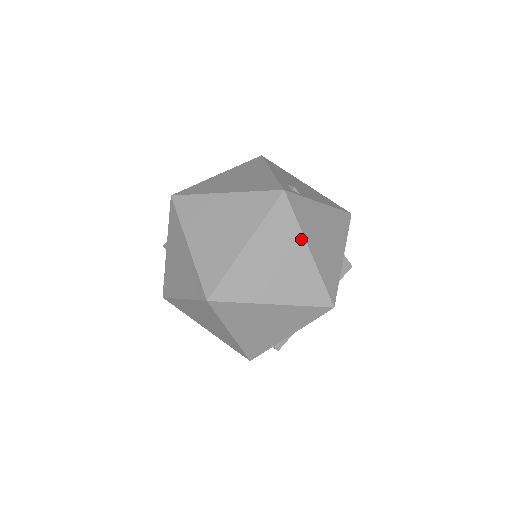
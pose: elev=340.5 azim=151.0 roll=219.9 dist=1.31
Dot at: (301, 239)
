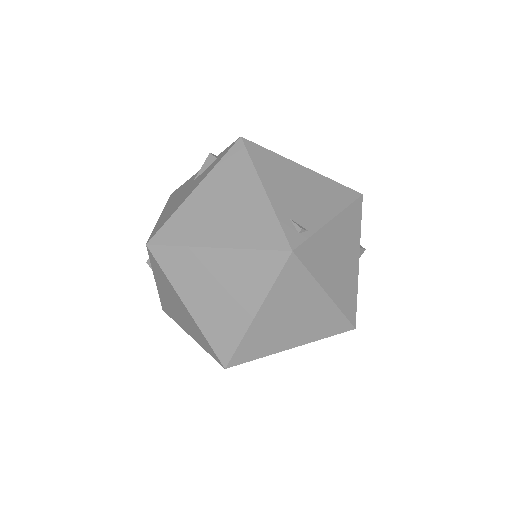
Dot at: (317, 288)
